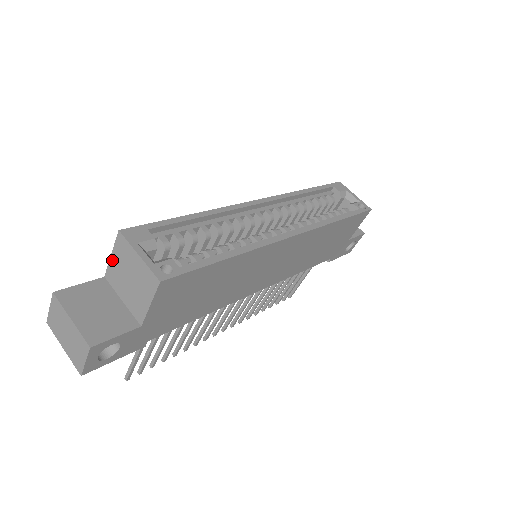
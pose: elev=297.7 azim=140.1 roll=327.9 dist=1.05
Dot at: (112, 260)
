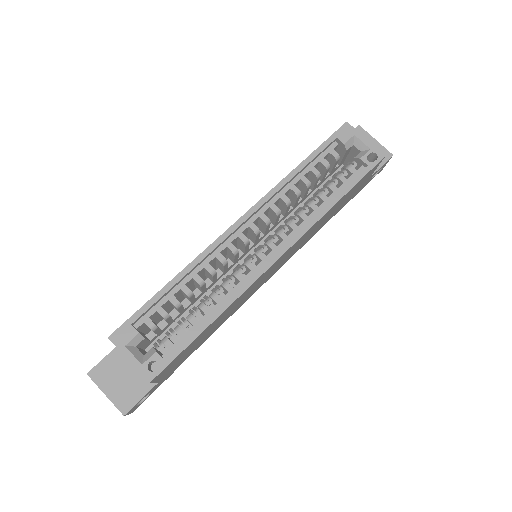
Dot at: occluded
